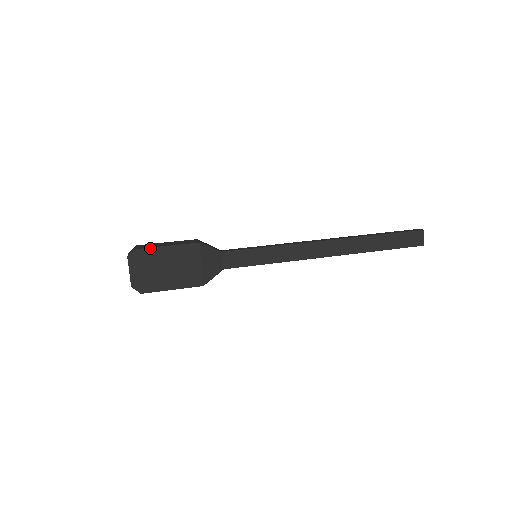
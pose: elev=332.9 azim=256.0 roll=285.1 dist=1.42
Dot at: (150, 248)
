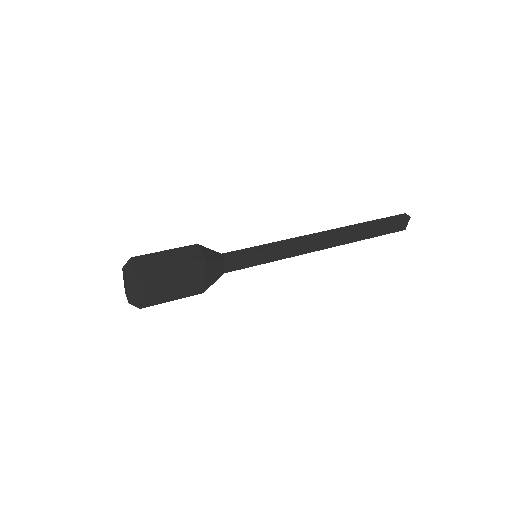
Dot at: (152, 270)
